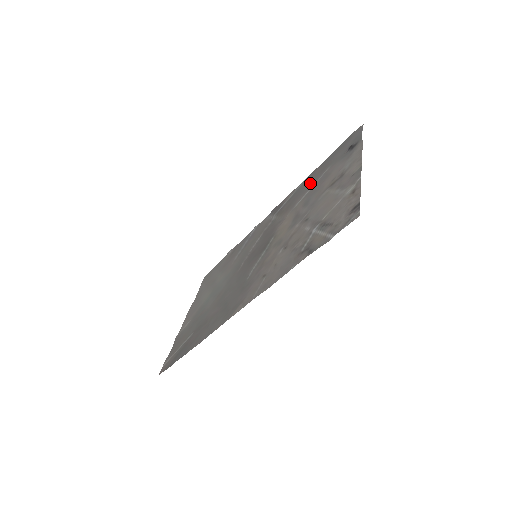
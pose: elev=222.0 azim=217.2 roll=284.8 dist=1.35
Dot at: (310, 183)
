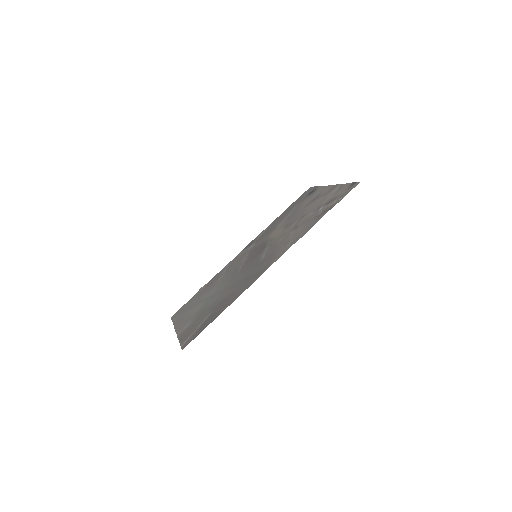
Dot at: (281, 218)
